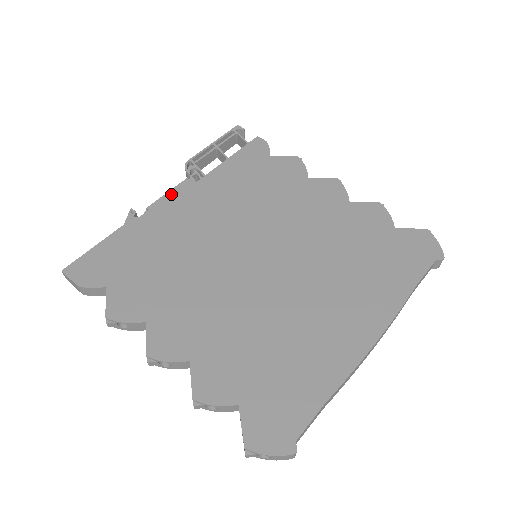
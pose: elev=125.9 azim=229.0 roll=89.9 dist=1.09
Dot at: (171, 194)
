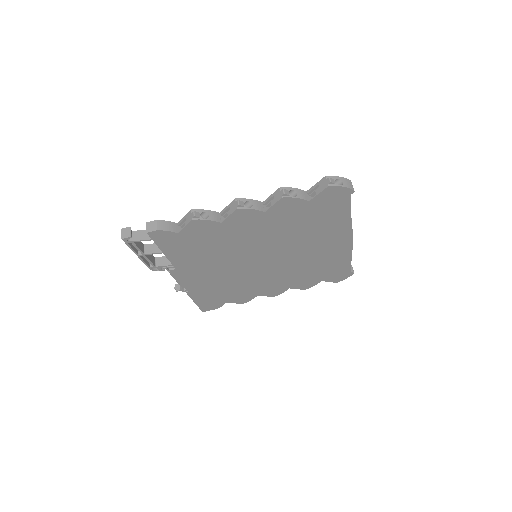
Dot at: (179, 280)
